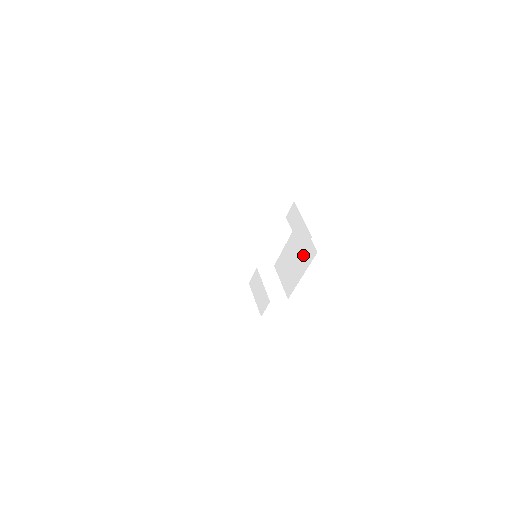
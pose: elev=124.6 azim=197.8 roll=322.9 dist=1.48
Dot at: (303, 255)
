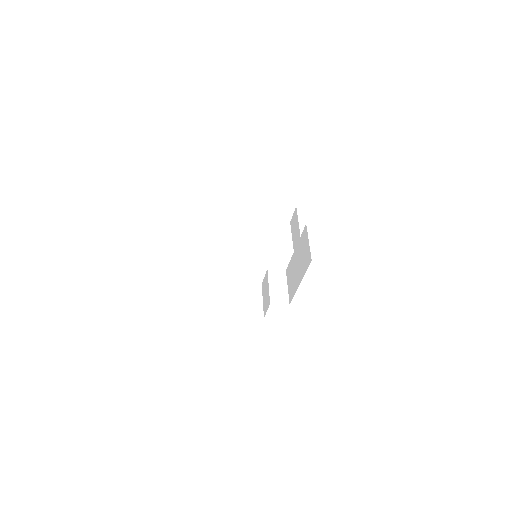
Dot at: (303, 262)
